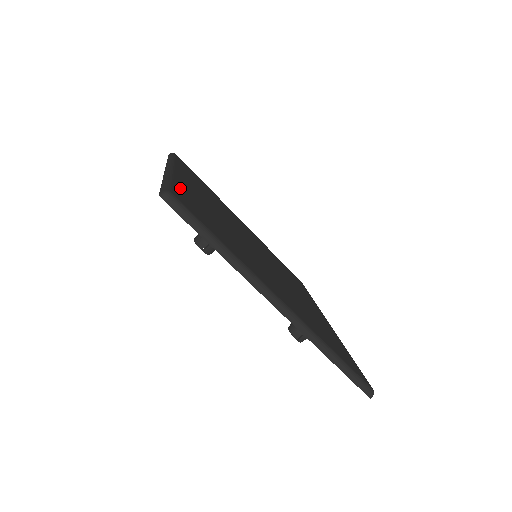
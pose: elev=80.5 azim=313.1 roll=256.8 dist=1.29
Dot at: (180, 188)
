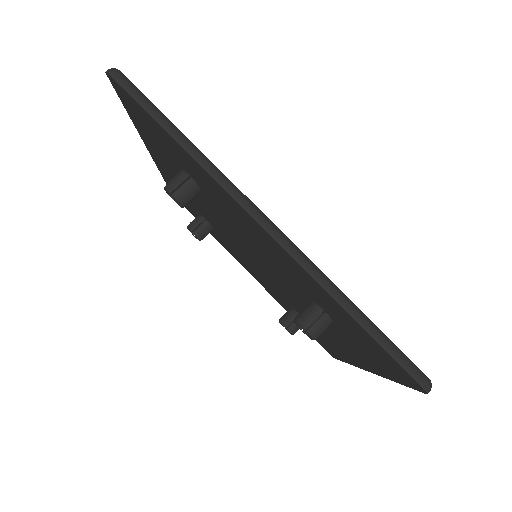
Dot at: occluded
